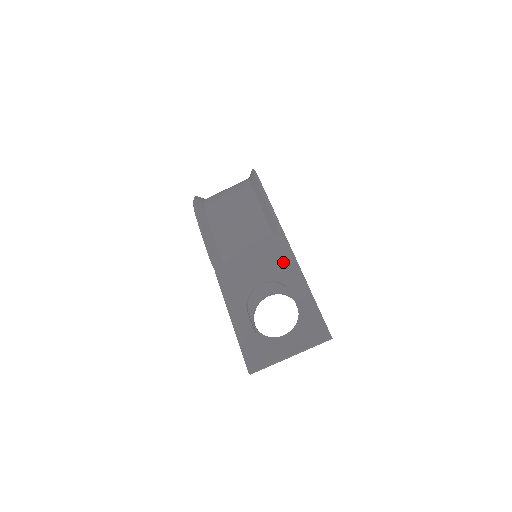
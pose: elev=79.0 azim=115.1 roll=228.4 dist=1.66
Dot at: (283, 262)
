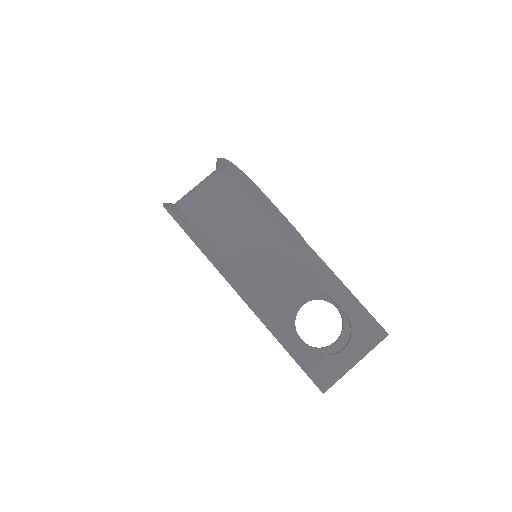
Dot at: (313, 270)
